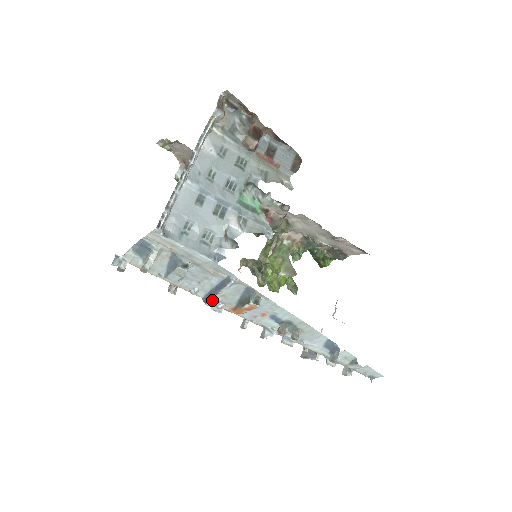
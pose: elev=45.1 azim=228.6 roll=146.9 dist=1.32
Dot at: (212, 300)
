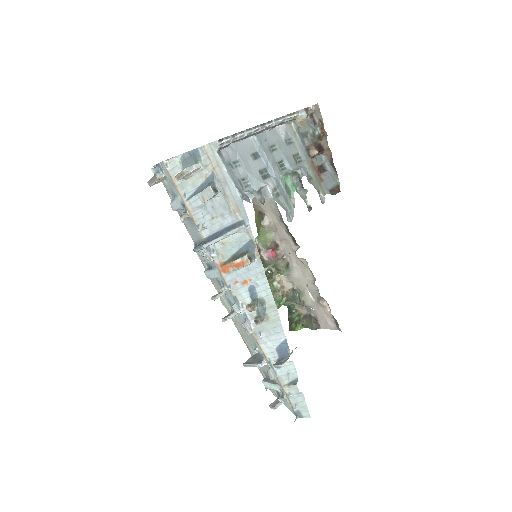
Dot at: (212, 242)
